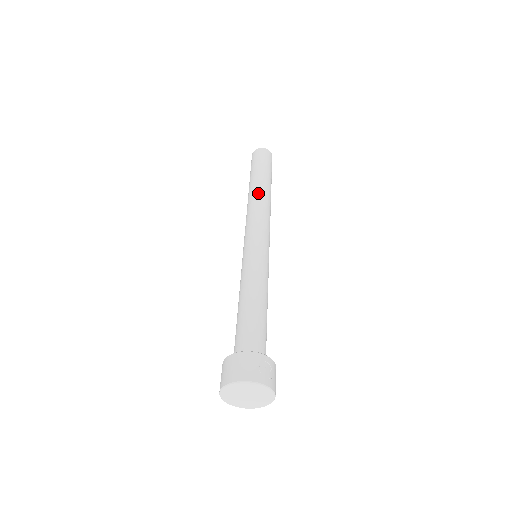
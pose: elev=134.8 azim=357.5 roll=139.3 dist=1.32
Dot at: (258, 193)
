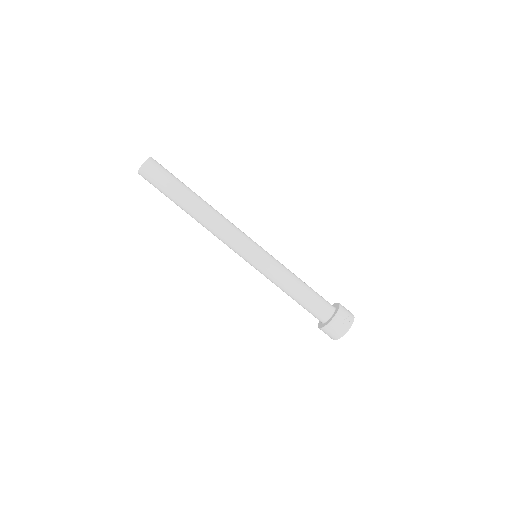
Dot at: (201, 216)
